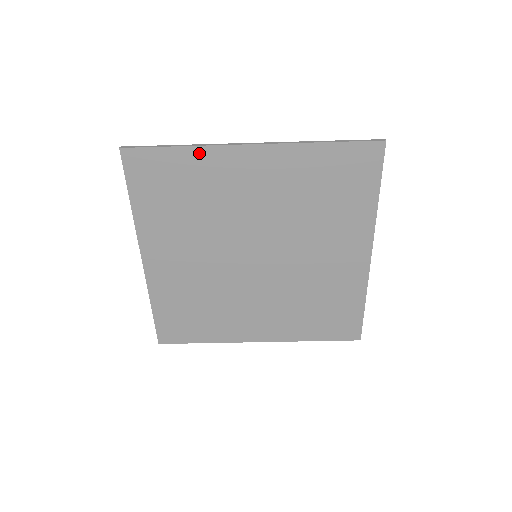
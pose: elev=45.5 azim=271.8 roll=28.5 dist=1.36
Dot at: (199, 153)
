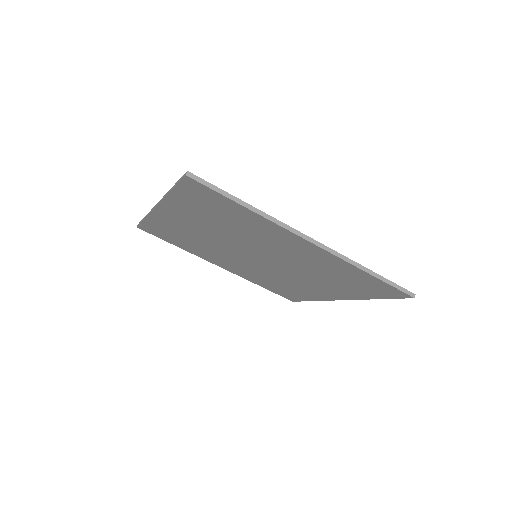
Dot at: (261, 219)
